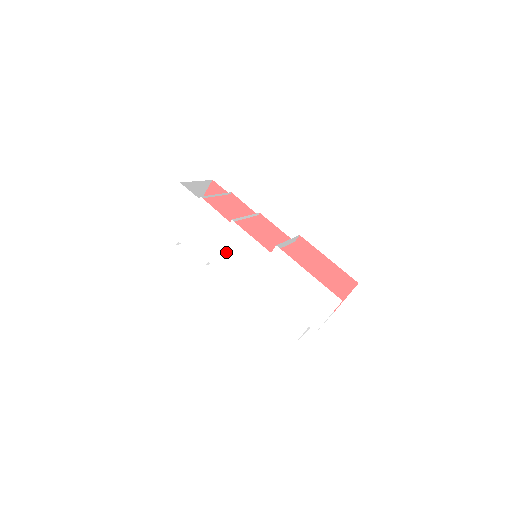
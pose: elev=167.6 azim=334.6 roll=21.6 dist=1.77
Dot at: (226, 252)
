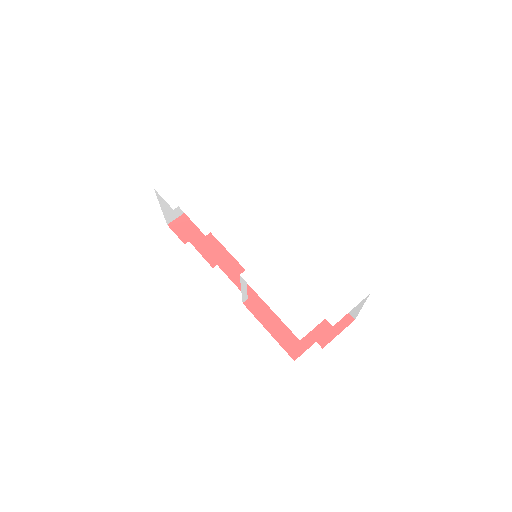
Dot at: (238, 226)
